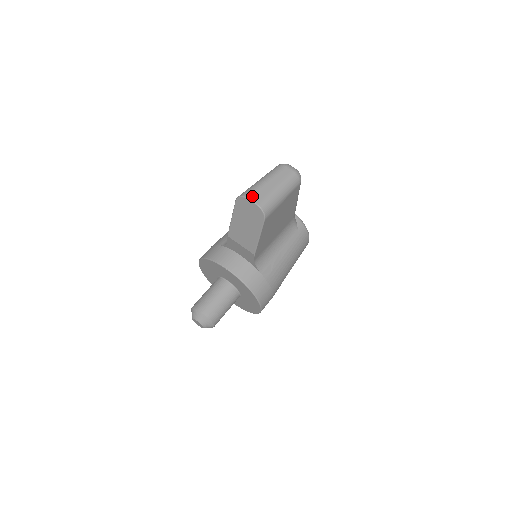
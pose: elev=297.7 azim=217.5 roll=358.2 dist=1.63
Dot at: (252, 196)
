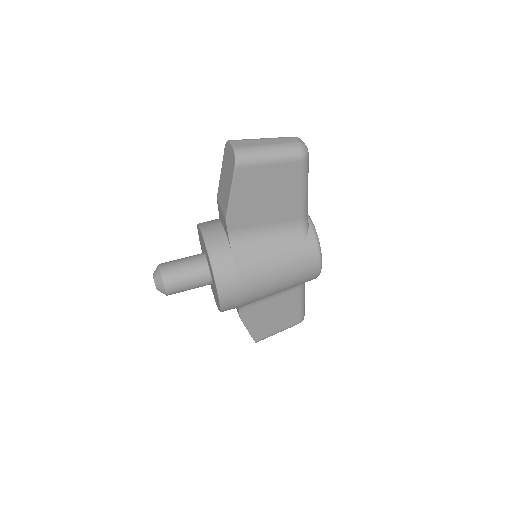
Dot at: (236, 142)
